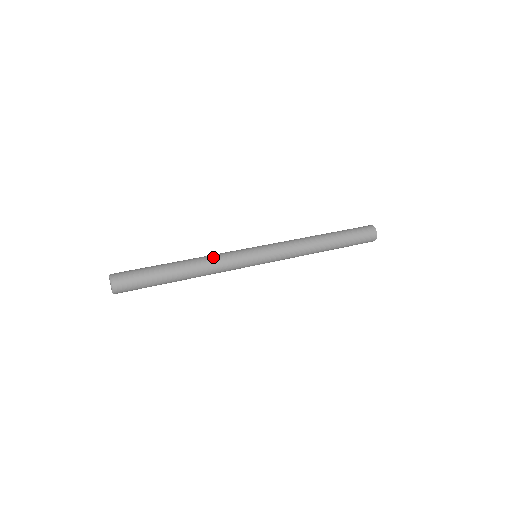
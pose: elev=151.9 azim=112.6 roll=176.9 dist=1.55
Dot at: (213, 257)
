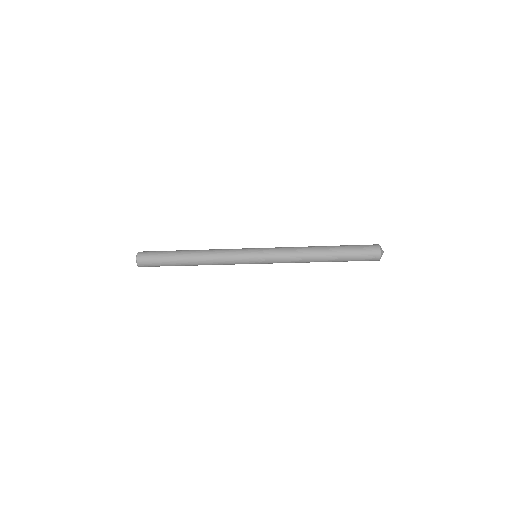
Dot at: (217, 249)
